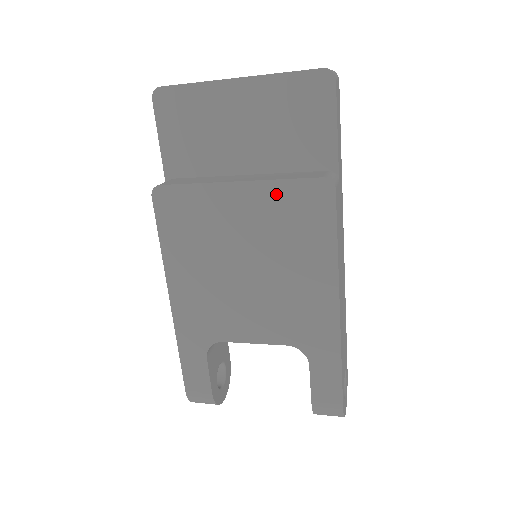
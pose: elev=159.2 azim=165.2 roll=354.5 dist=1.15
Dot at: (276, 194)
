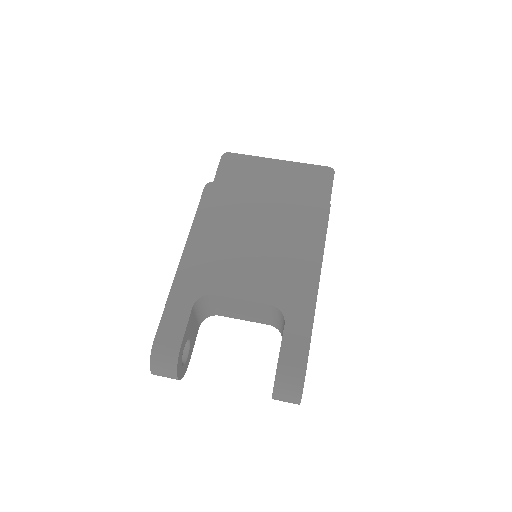
Dot at: (292, 202)
